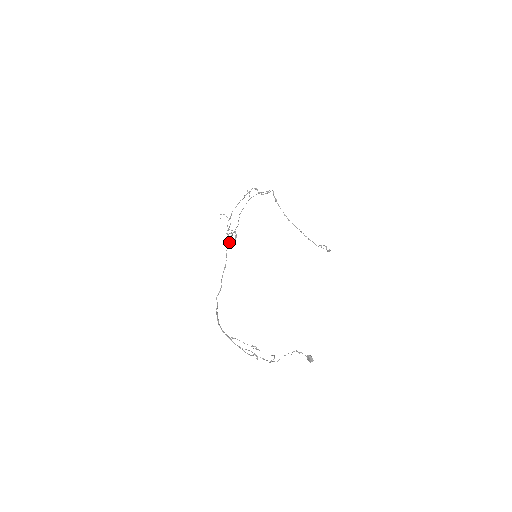
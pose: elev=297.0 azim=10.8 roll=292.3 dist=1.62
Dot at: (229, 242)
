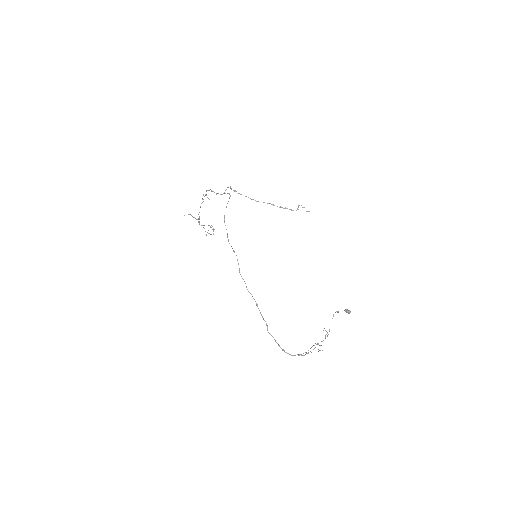
Dot at: occluded
